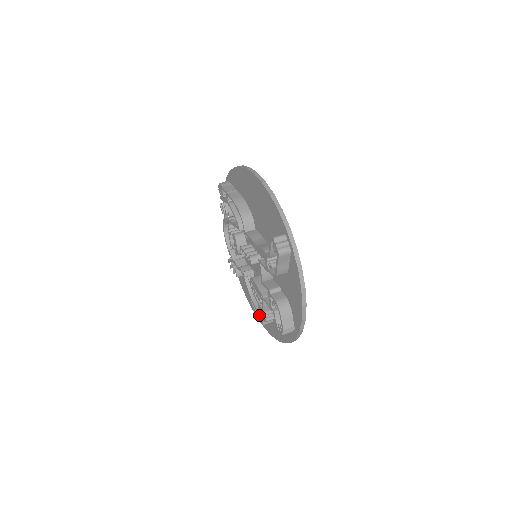
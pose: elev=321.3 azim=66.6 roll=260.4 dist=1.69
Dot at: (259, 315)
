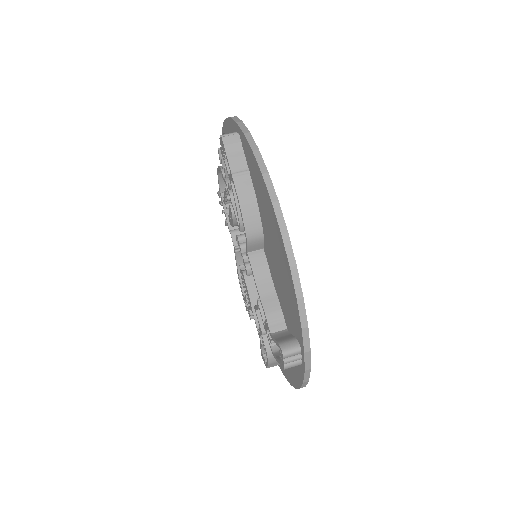
Dot at: (244, 299)
